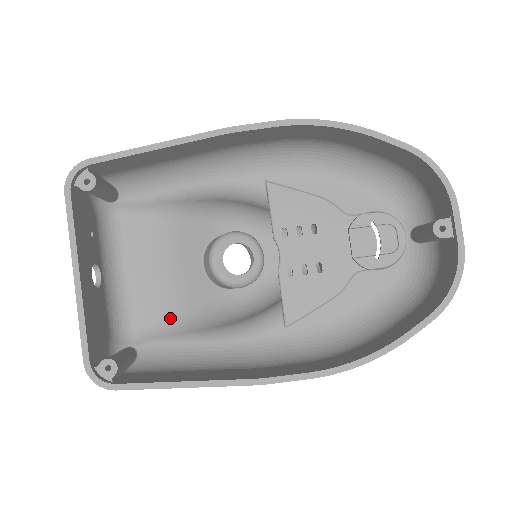
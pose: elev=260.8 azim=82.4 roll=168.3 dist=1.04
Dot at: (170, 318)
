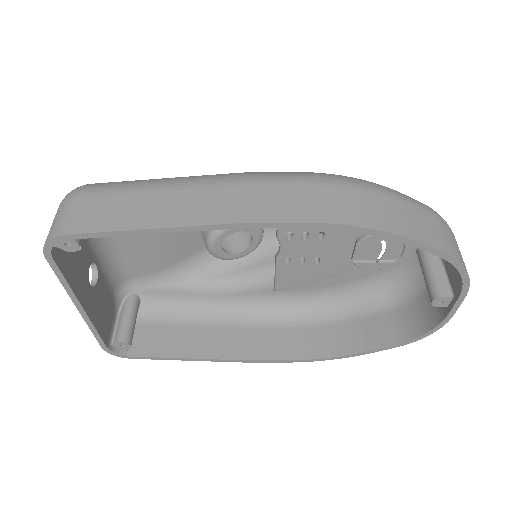
Dot at: (167, 270)
